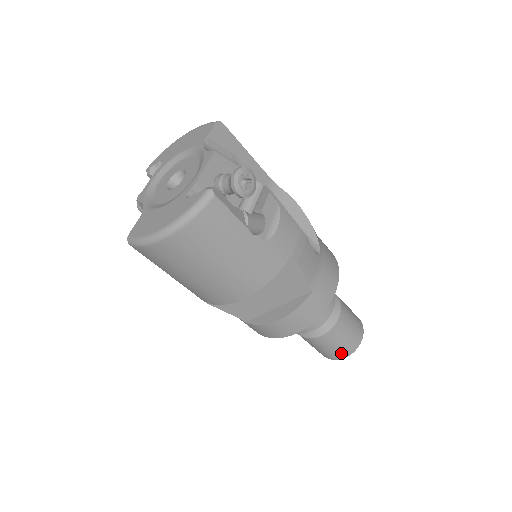
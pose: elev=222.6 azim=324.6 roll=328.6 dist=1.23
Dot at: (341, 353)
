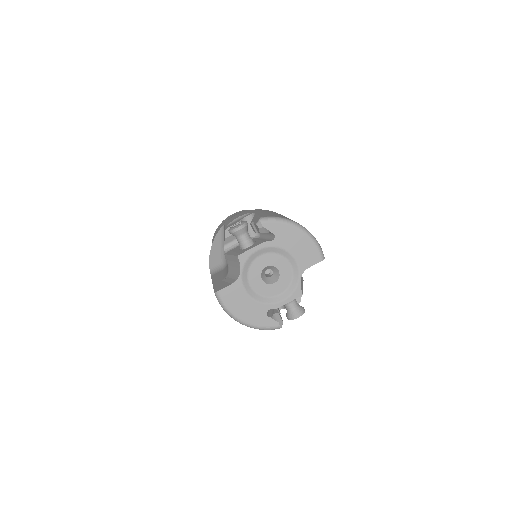
Dot at: occluded
